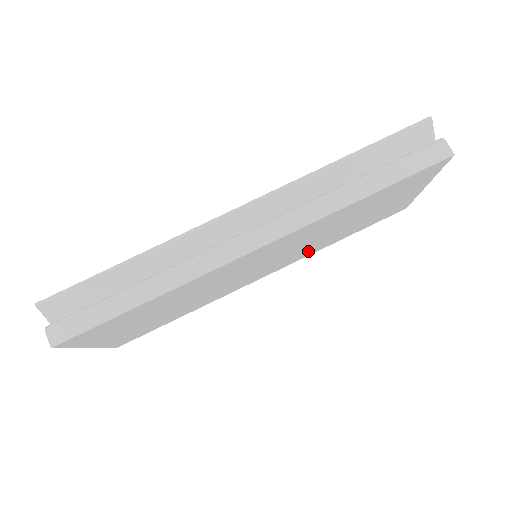
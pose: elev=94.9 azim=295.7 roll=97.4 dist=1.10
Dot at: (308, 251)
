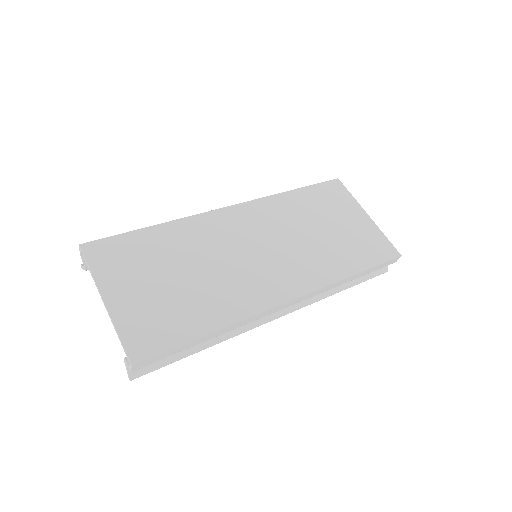
Dot at: (316, 269)
